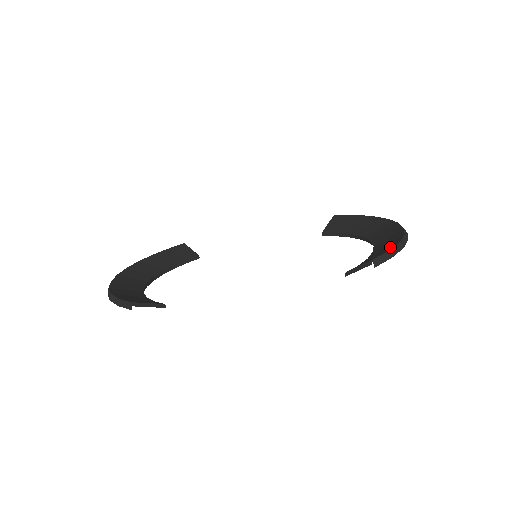
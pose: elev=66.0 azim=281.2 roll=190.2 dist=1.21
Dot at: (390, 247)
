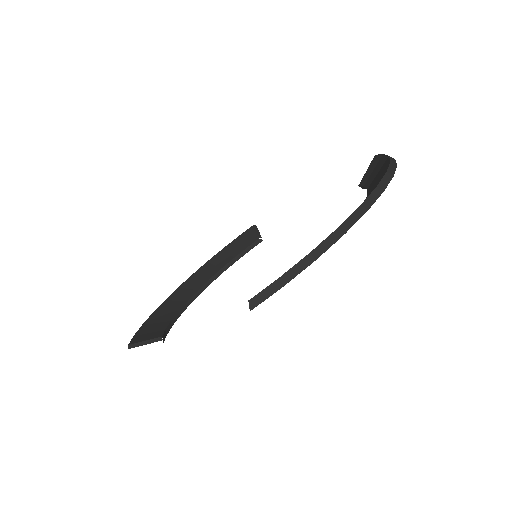
Dot at: (301, 261)
